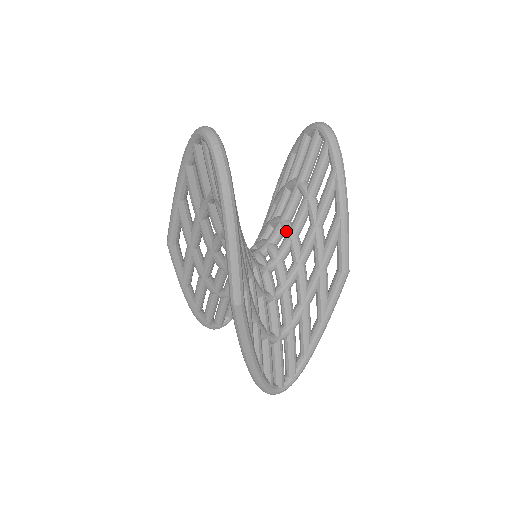
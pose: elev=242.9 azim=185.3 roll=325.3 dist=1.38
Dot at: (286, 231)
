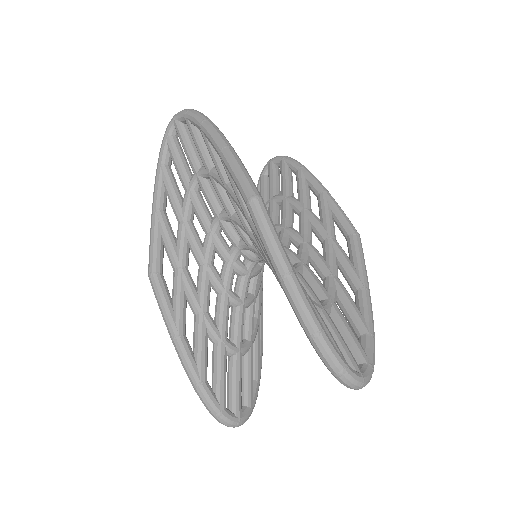
Dot at: (278, 228)
